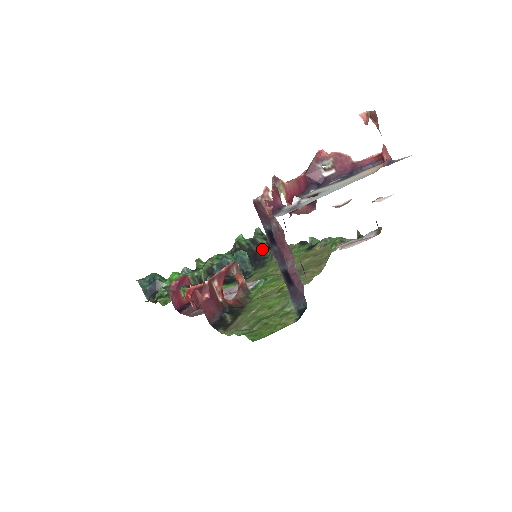
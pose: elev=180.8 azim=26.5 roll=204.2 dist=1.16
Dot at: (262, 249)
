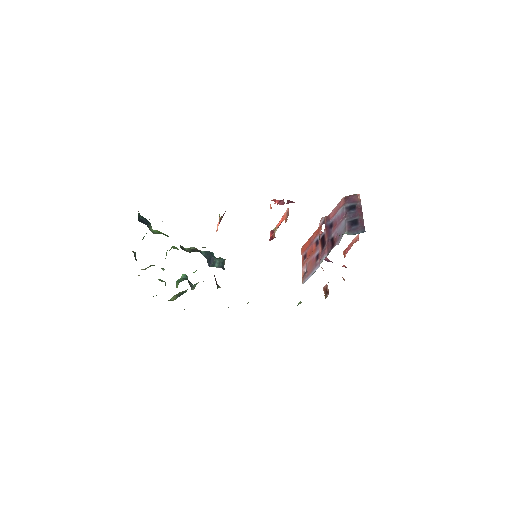
Dot at: occluded
